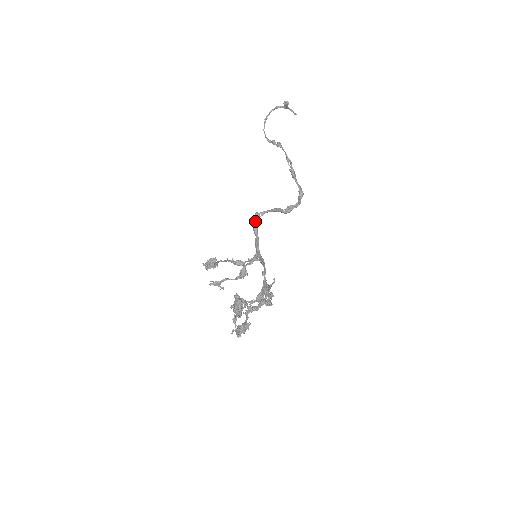
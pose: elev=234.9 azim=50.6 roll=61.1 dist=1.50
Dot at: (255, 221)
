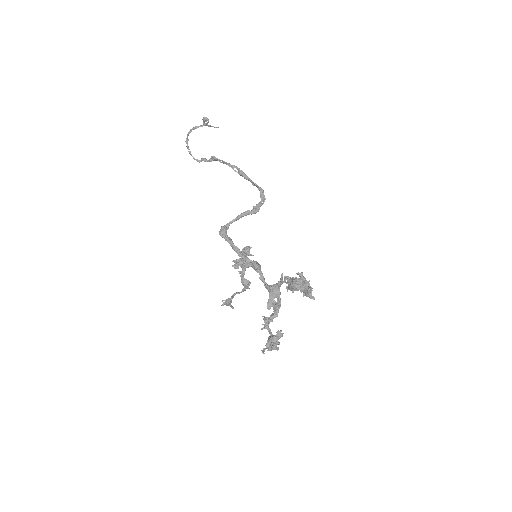
Dot at: (225, 234)
